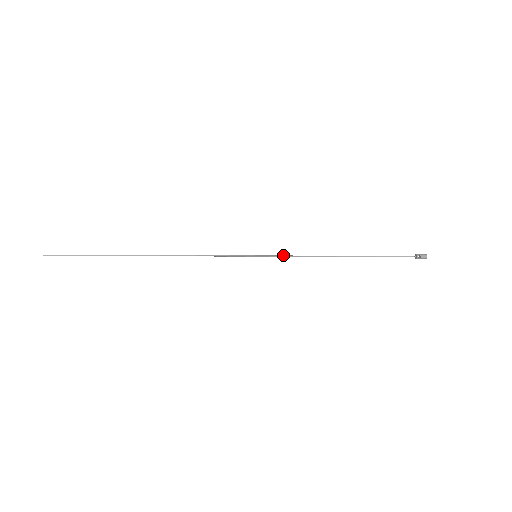
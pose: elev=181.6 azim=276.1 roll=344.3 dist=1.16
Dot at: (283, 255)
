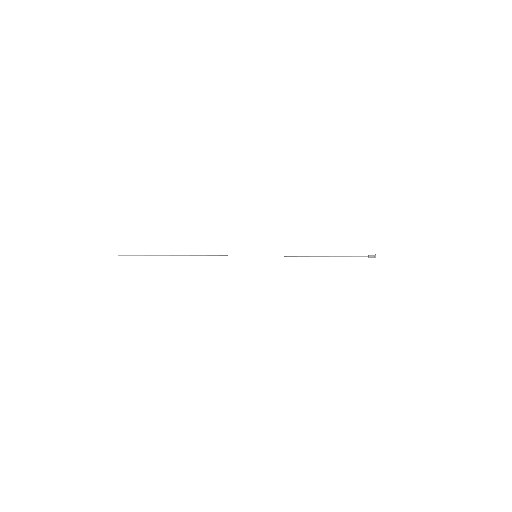
Dot at: occluded
